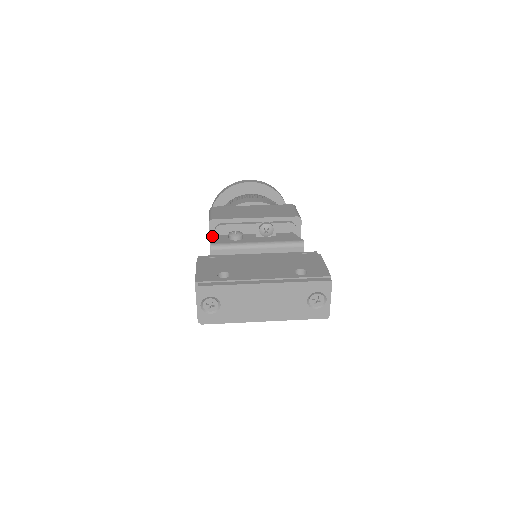
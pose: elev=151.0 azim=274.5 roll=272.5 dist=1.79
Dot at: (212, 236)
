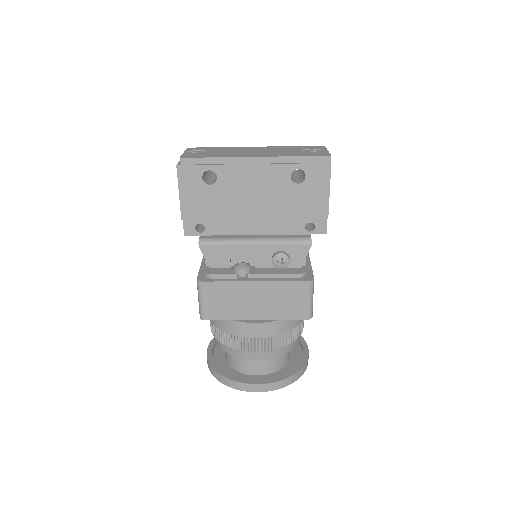
Dot at: occluded
